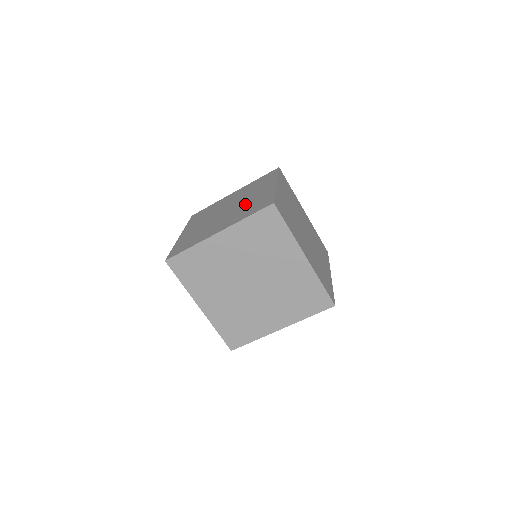
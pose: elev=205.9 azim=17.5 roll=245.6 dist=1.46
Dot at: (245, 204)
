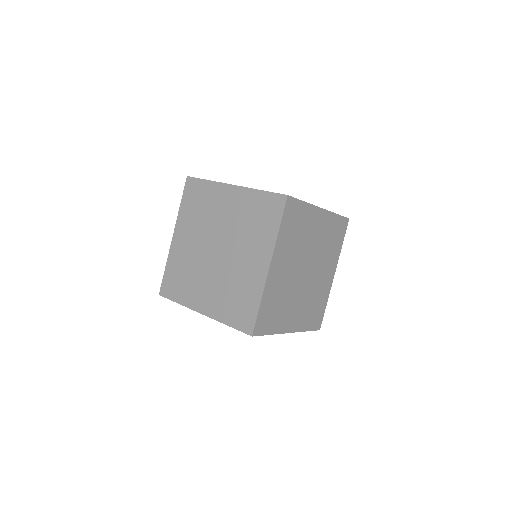
Dot at: occluded
